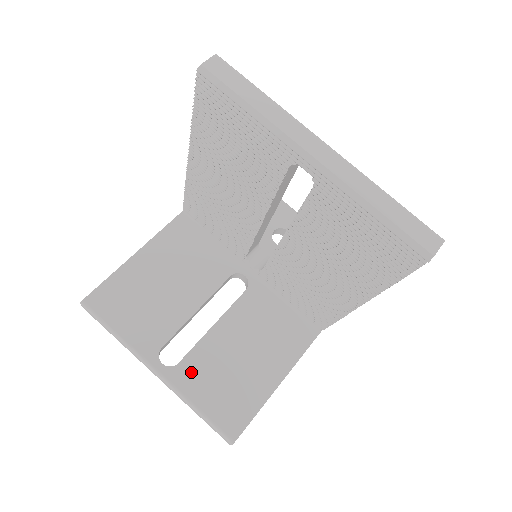
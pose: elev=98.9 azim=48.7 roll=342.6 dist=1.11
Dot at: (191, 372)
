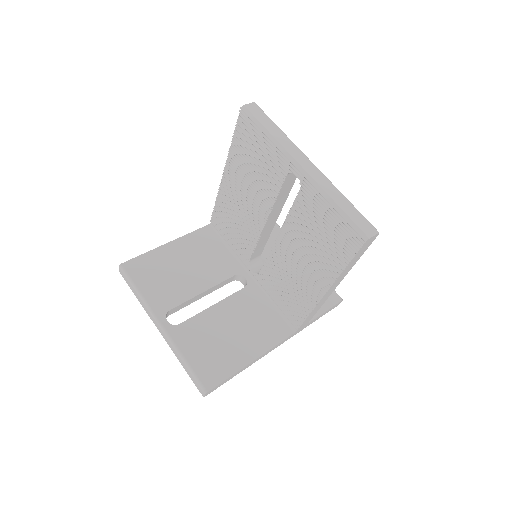
Dot at: (187, 333)
